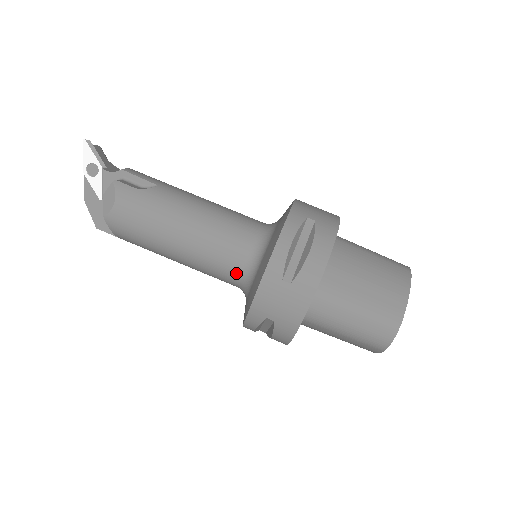
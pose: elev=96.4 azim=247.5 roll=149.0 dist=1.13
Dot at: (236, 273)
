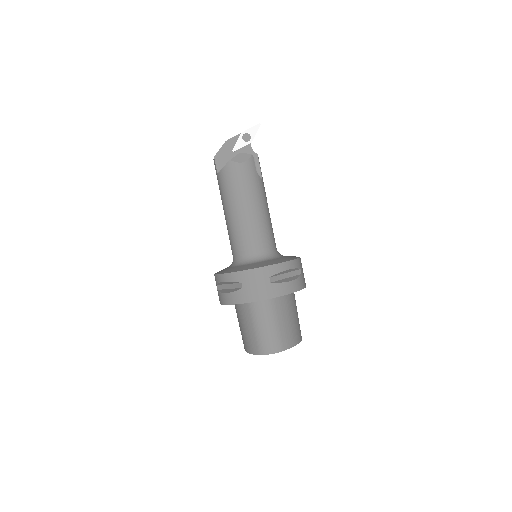
Dot at: (247, 251)
